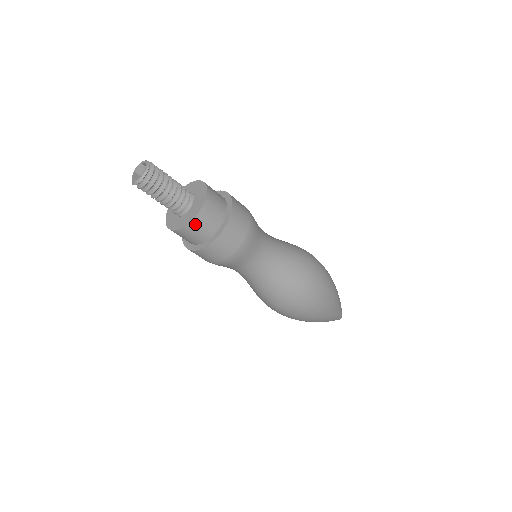
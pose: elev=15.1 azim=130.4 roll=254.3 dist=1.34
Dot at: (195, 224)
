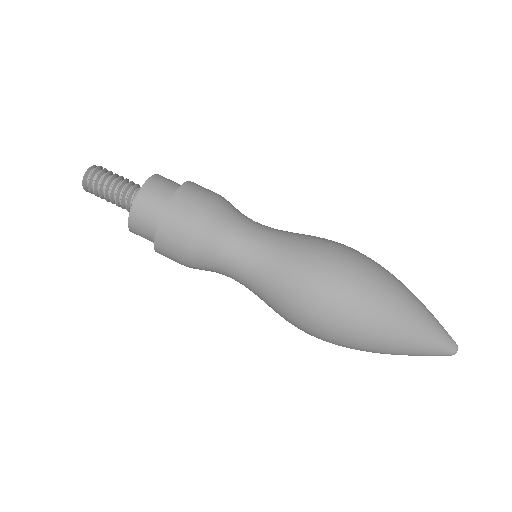
Dot at: (135, 216)
